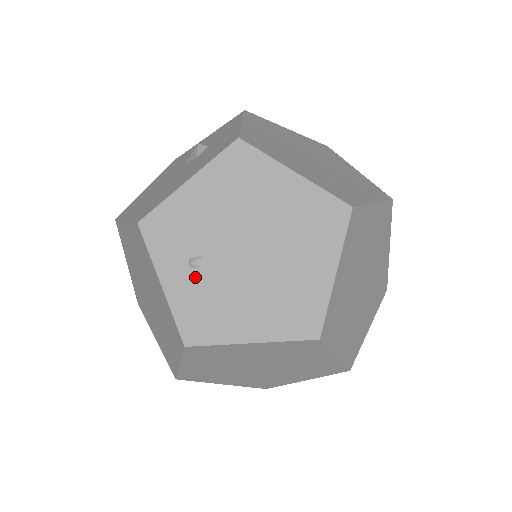
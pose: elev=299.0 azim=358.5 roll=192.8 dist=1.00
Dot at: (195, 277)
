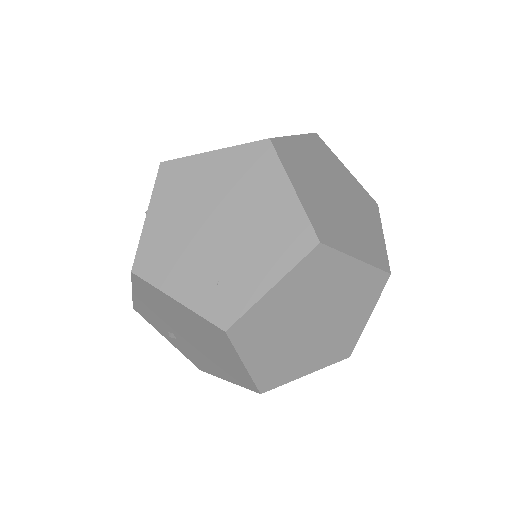
Dot at: (178, 342)
